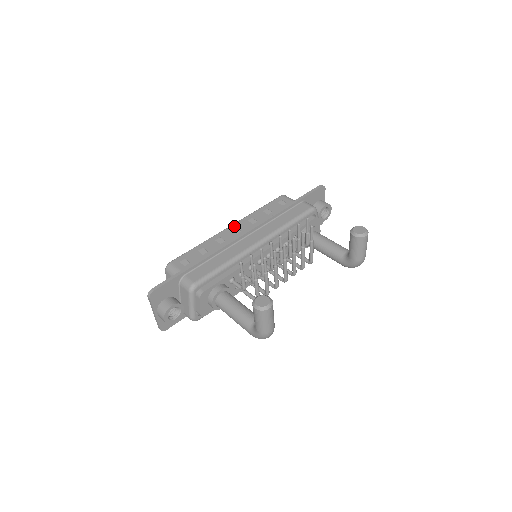
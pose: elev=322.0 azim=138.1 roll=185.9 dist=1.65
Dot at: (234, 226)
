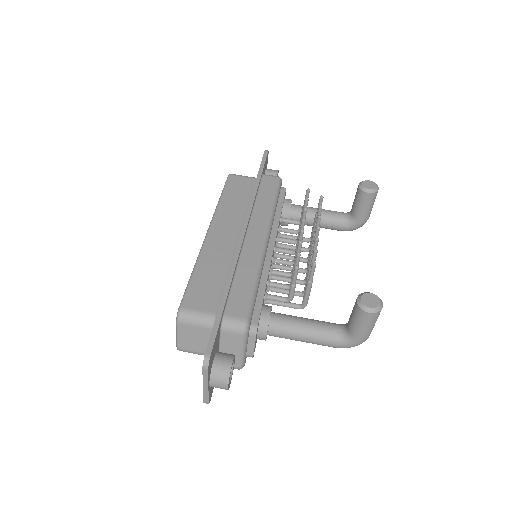
Dot at: (214, 229)
